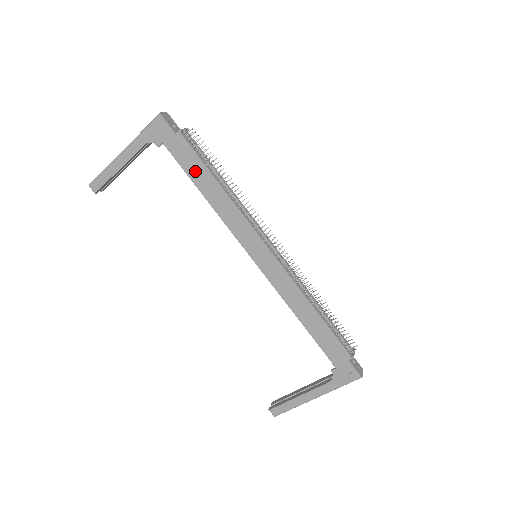
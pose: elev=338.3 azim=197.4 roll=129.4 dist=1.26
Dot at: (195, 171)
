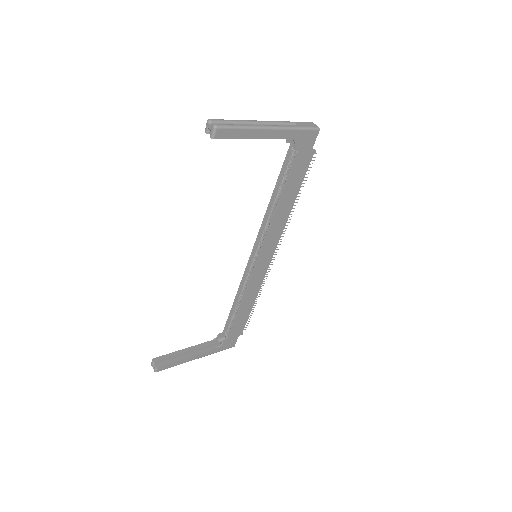
Dot at: (293, 184)
